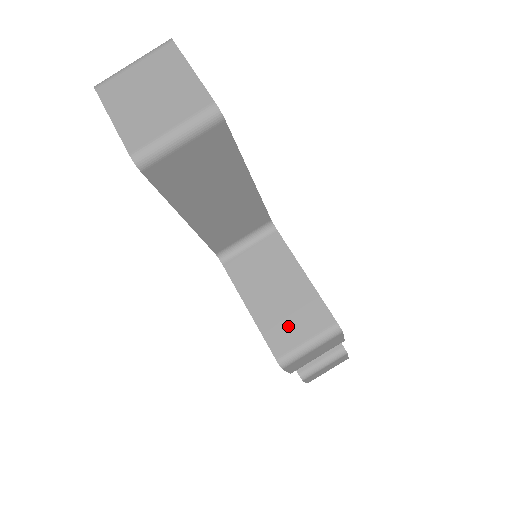
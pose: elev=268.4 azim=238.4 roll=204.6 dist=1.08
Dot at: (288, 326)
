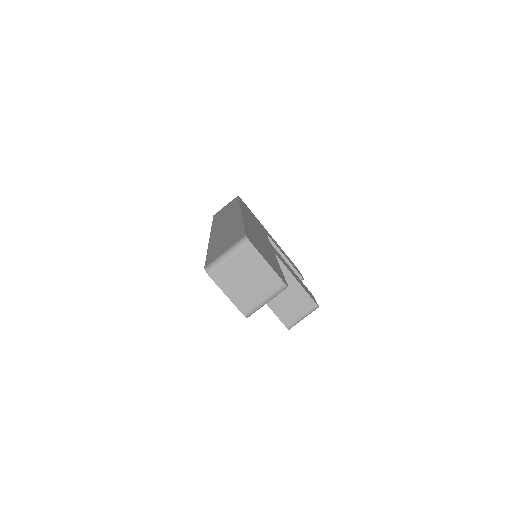
Dot at: (291, 310)
